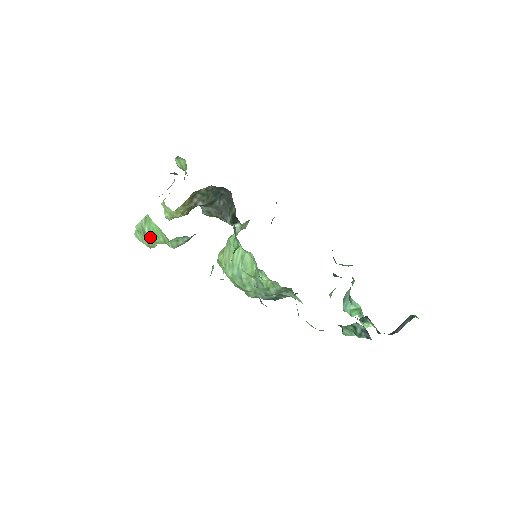
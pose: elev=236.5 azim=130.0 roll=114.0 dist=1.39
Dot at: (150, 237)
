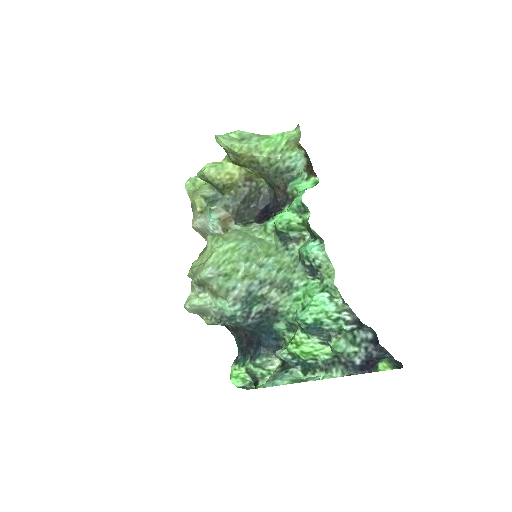
Dot at: (257, 141)
